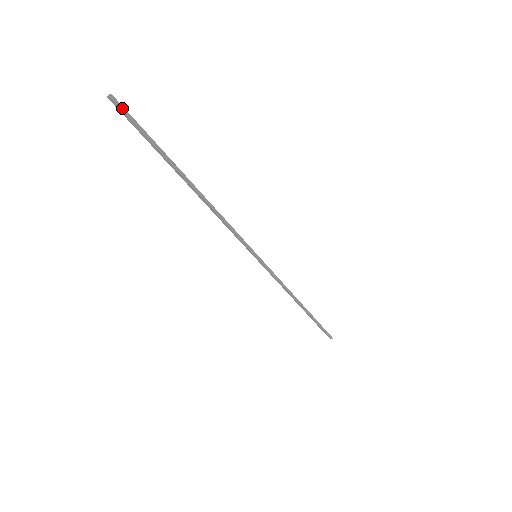
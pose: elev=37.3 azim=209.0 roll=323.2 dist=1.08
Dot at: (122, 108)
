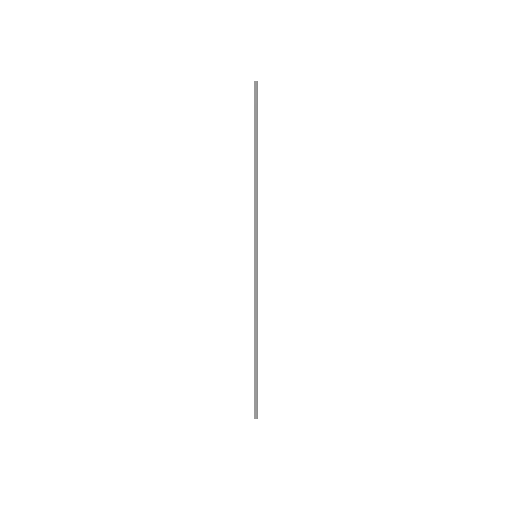
Dot at: occluded
